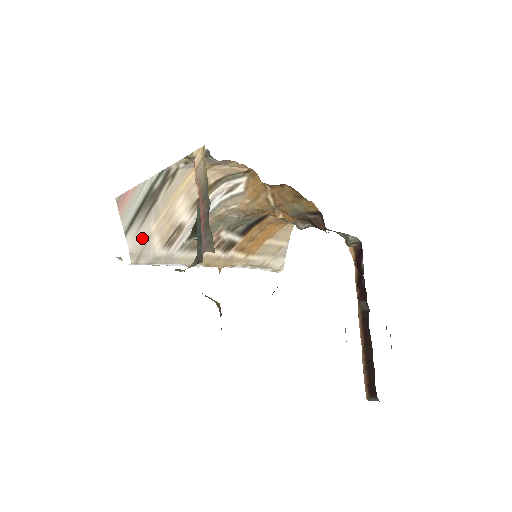
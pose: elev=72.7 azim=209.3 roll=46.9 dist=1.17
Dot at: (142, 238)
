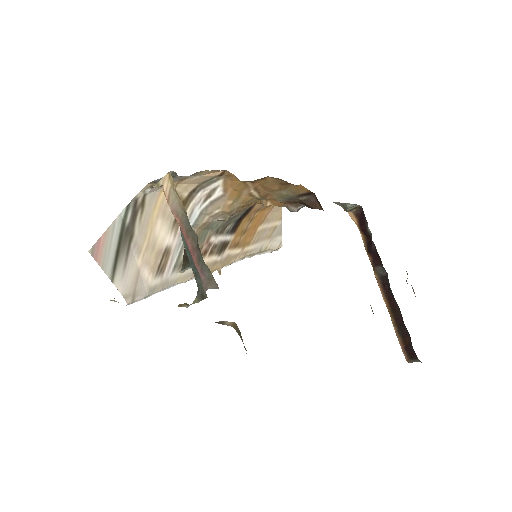
Dot at: (131, 277)
